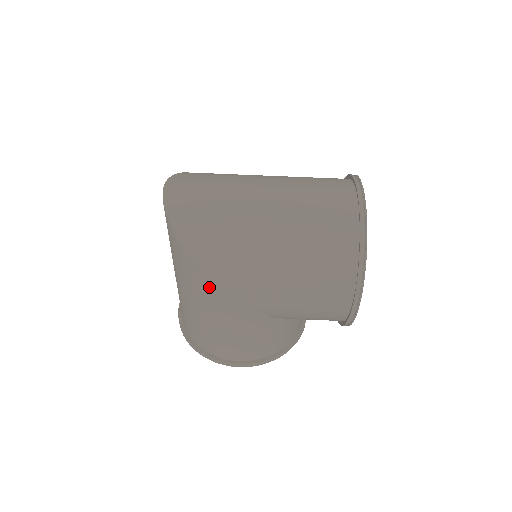
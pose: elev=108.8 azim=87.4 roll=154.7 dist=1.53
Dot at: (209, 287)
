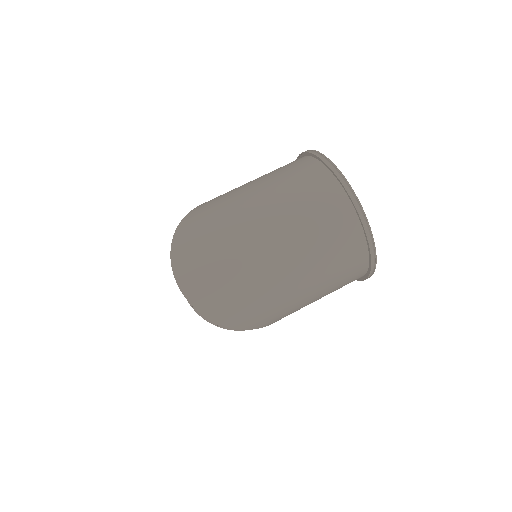
Dot at: occluded
